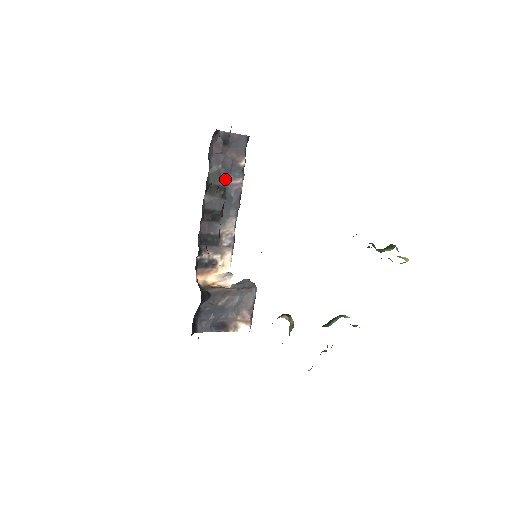
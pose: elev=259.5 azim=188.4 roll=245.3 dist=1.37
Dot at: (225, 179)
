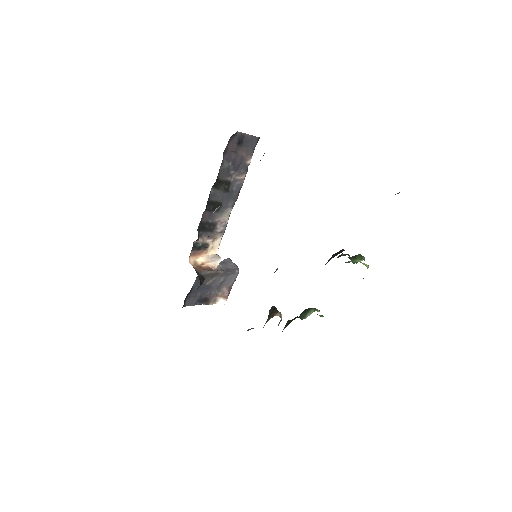
Dot at: (231, 175)
